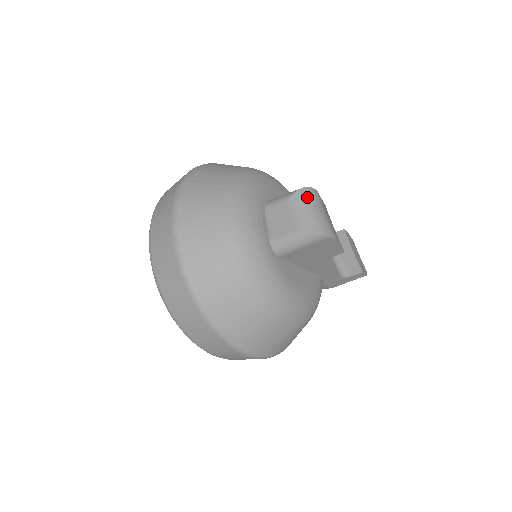
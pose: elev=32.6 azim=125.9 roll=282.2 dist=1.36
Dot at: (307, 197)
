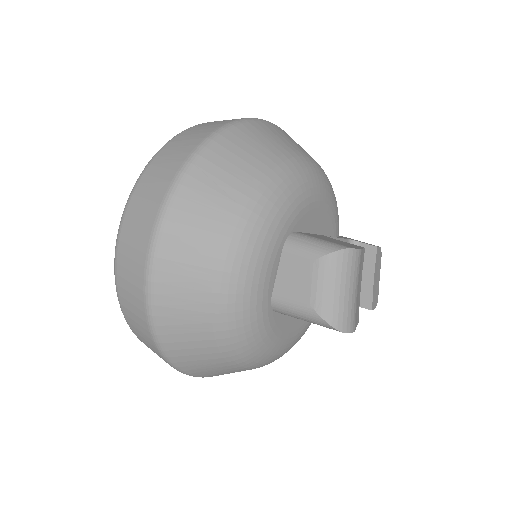
Dot at: (343, 266)
